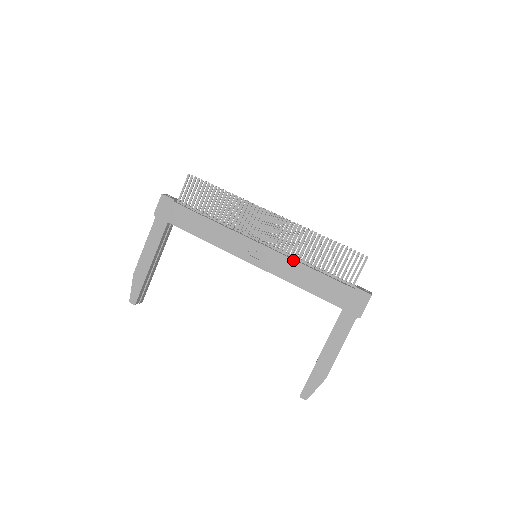
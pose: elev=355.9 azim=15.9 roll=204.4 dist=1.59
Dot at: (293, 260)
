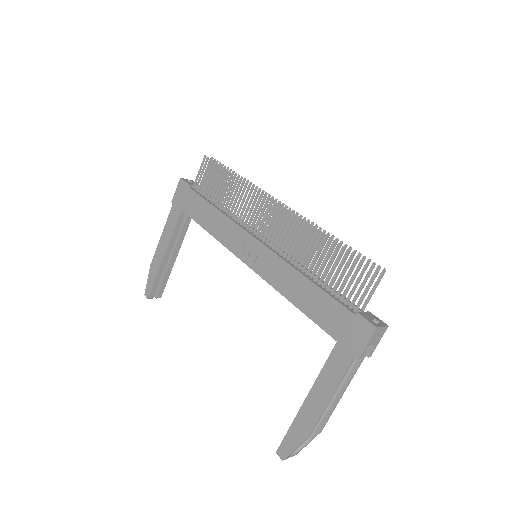
Dot at: (288, 264)
